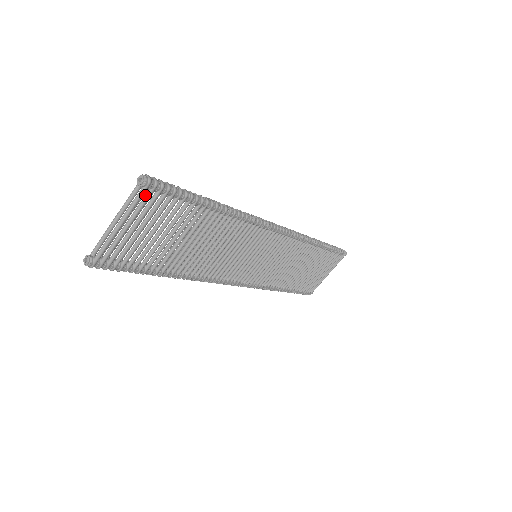
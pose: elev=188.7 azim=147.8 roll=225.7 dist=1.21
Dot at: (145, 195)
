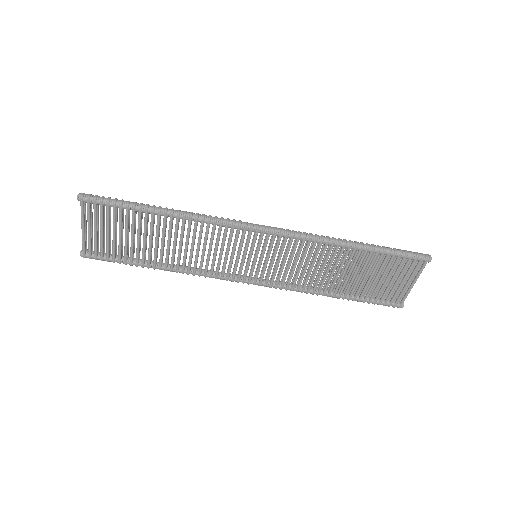
Dot at: (87, 207)
